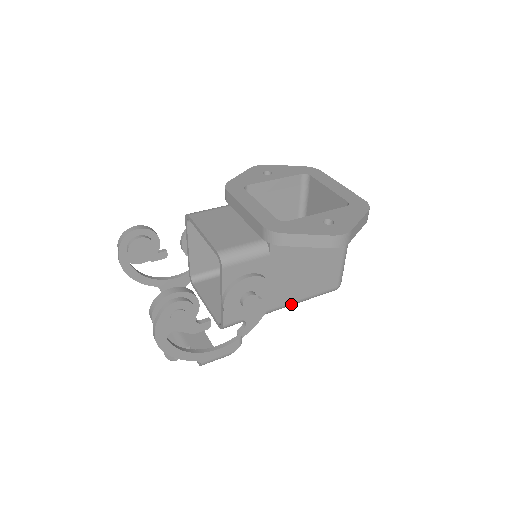
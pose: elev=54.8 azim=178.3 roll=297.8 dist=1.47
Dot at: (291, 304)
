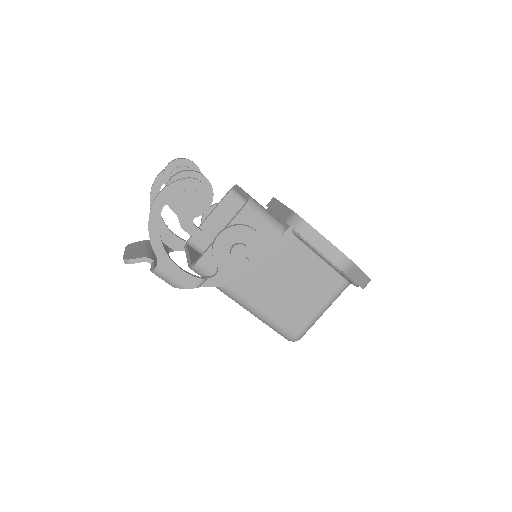
Dot at: (254, 309)
